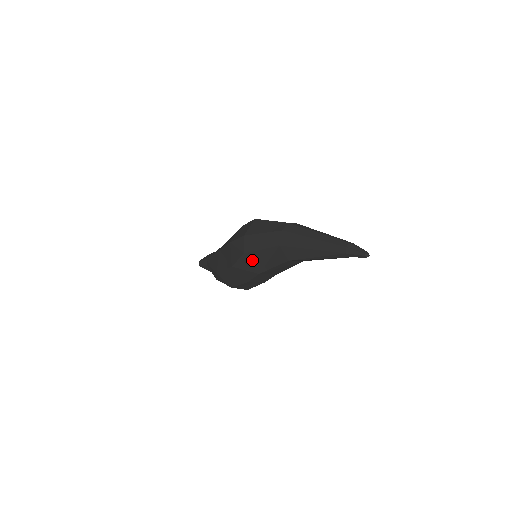
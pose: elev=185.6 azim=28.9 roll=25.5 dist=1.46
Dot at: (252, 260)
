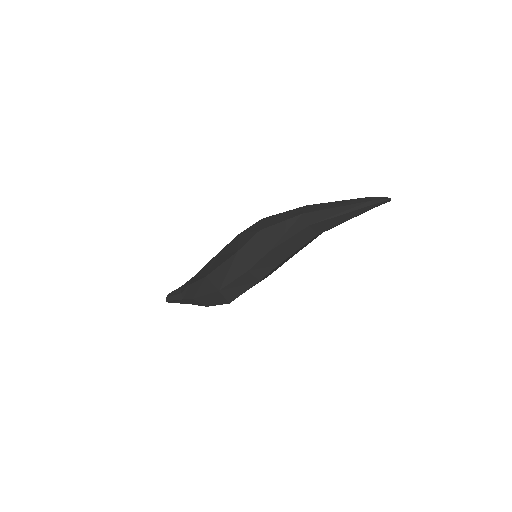
Dot at: (266, 236)
